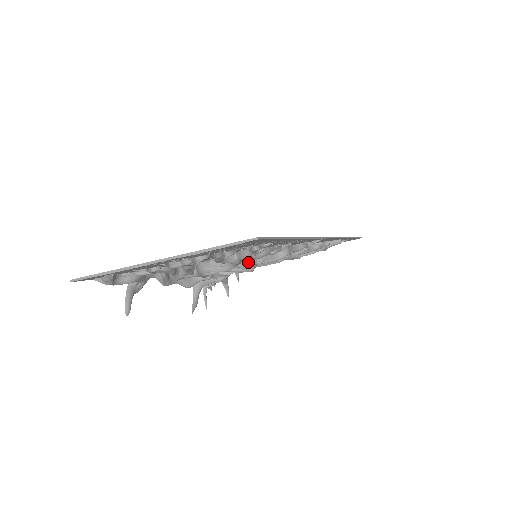
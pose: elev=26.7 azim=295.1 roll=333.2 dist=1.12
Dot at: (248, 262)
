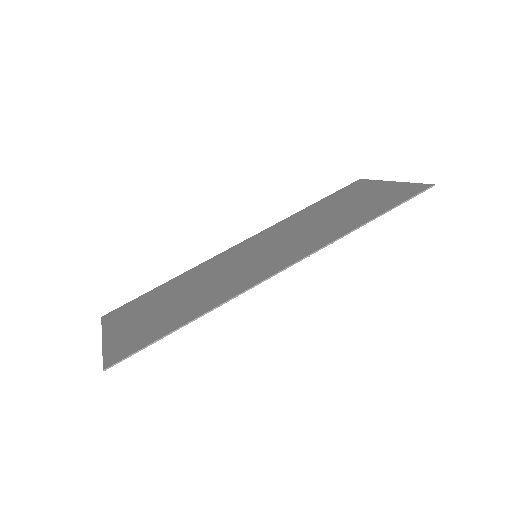
Dot at: occluded
